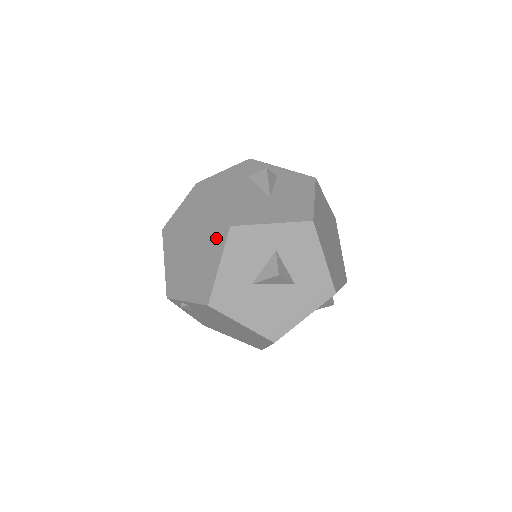
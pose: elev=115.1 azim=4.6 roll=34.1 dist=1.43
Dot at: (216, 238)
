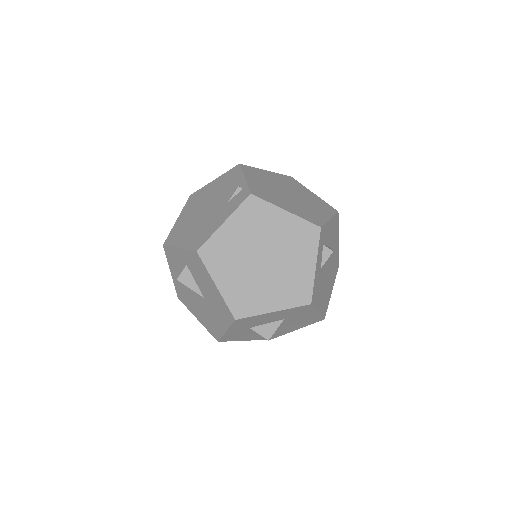
Dot at: occluded
